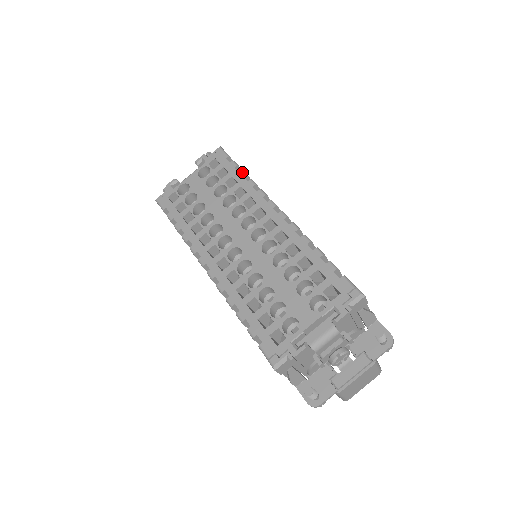
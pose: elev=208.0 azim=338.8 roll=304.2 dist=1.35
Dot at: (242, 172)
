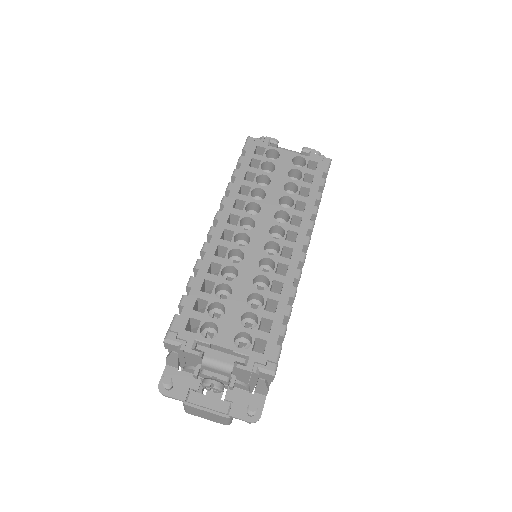
Dot at: (320, 195)
